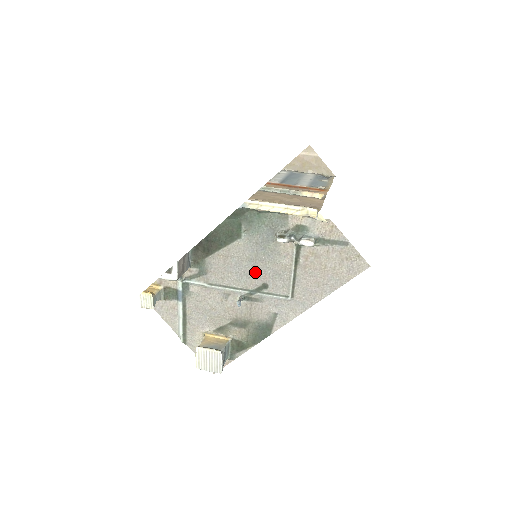
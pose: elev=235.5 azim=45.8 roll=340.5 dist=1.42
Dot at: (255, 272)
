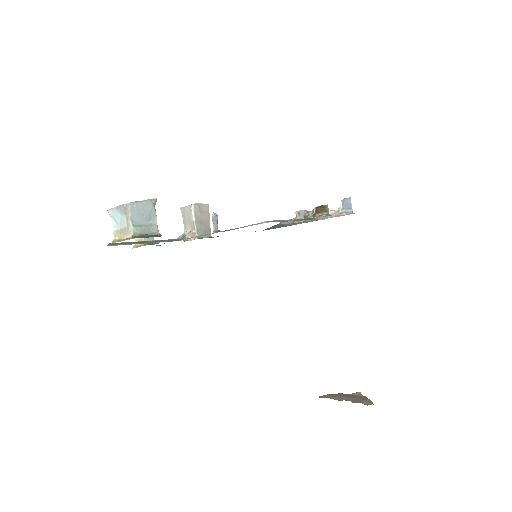
Dot at: occluded
